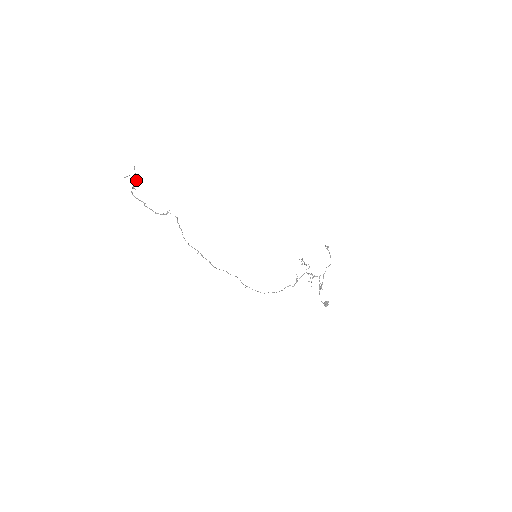
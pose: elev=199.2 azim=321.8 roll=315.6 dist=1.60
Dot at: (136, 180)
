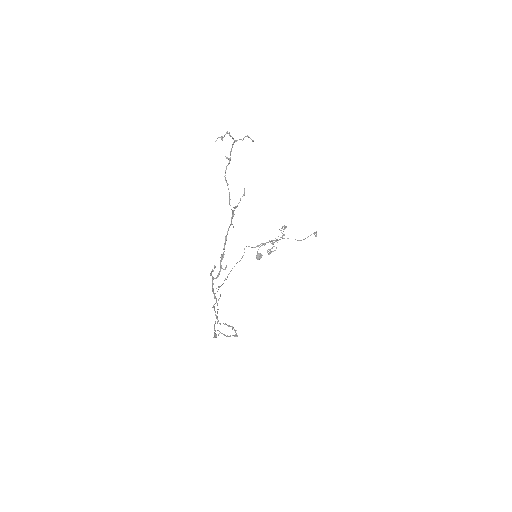
Dot at: (234, 208)
